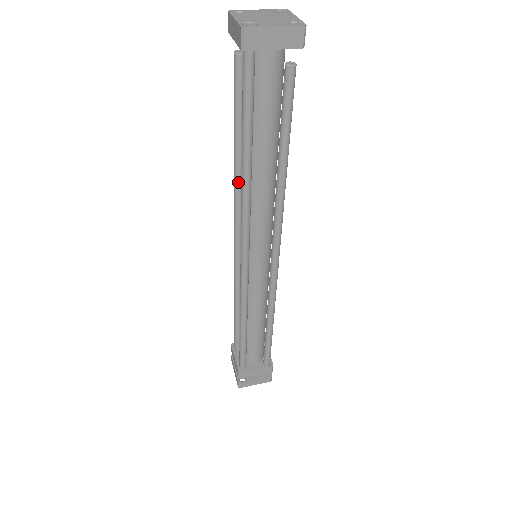
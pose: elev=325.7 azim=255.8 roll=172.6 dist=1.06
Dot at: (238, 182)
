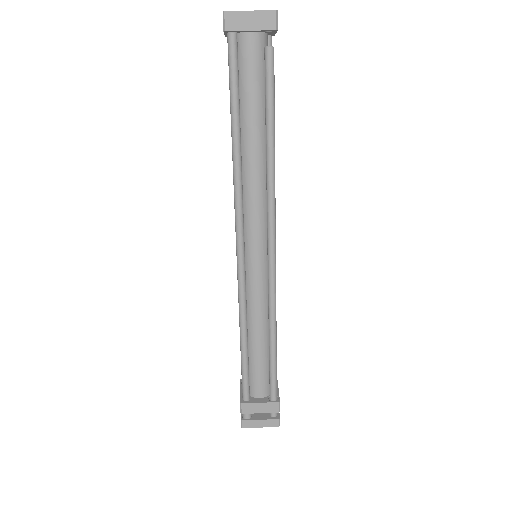
Dot at: occluded
